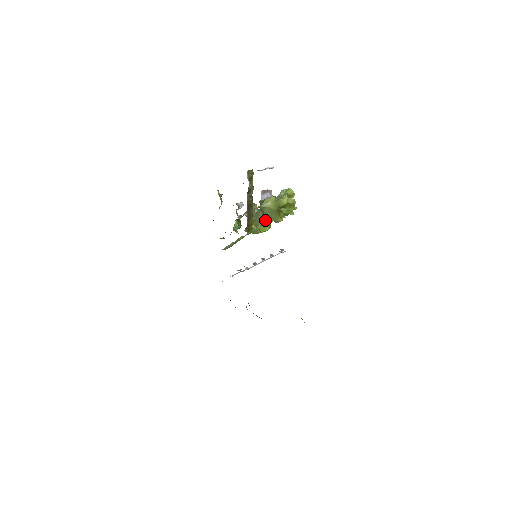
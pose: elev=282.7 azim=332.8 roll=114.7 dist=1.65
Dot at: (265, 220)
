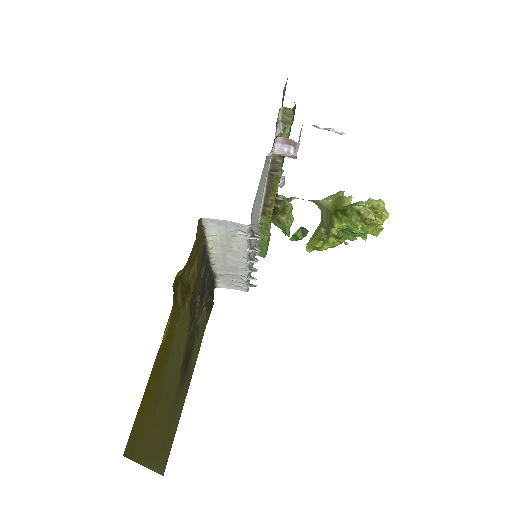
Dot at: (320, 230)
